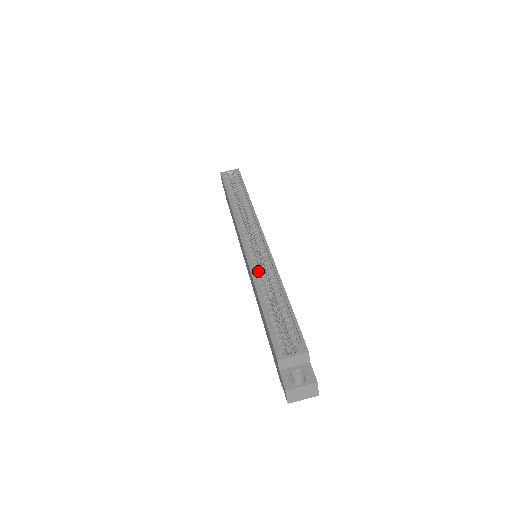
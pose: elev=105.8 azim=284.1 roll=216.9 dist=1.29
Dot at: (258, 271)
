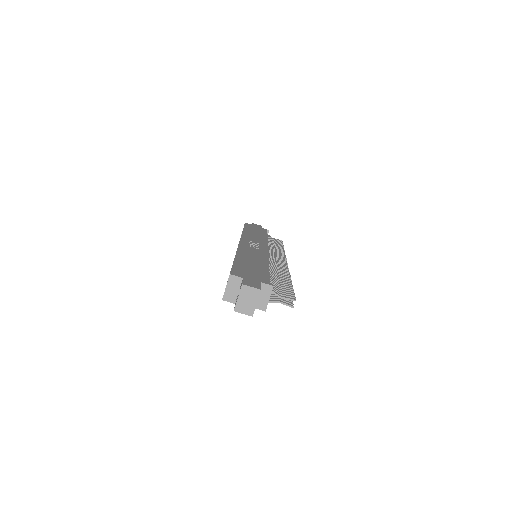
Dot at: occluded
